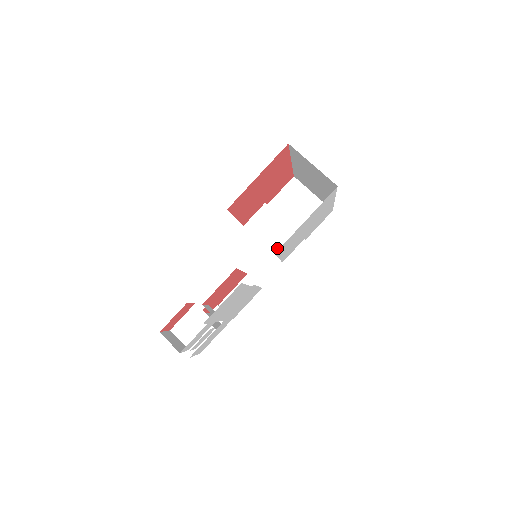
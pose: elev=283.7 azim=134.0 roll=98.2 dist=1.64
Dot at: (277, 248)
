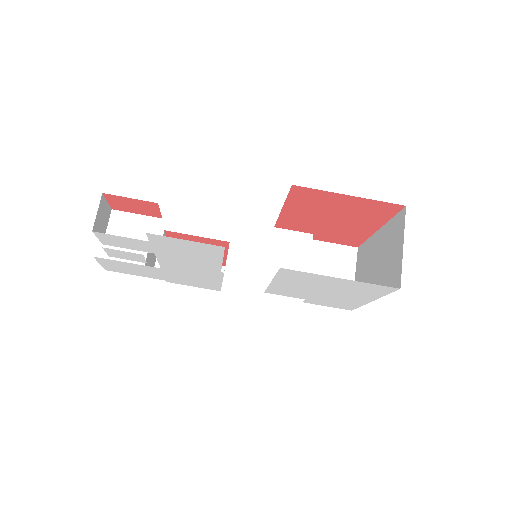
Dot at: occluded
